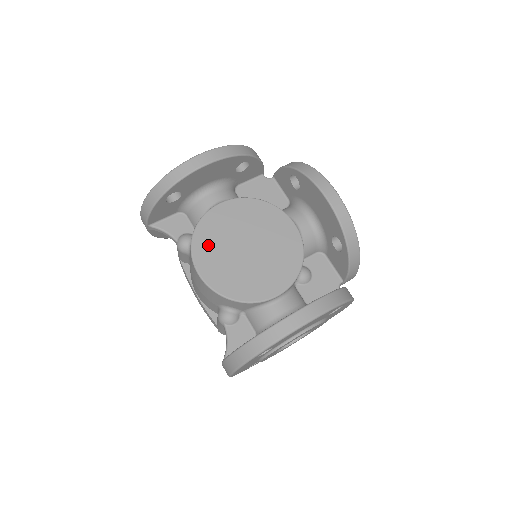
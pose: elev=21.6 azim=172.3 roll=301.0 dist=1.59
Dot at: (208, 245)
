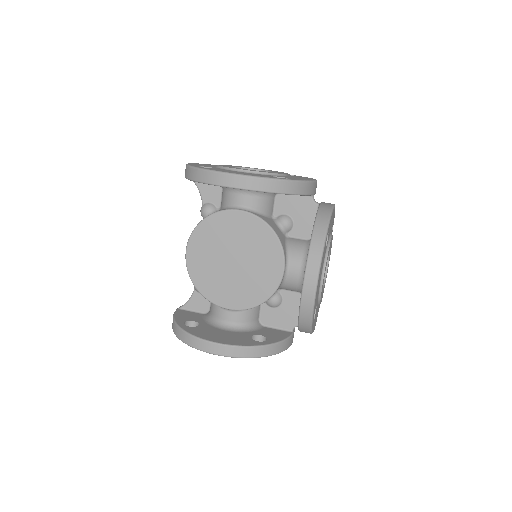
Dot at: (206, 237)
